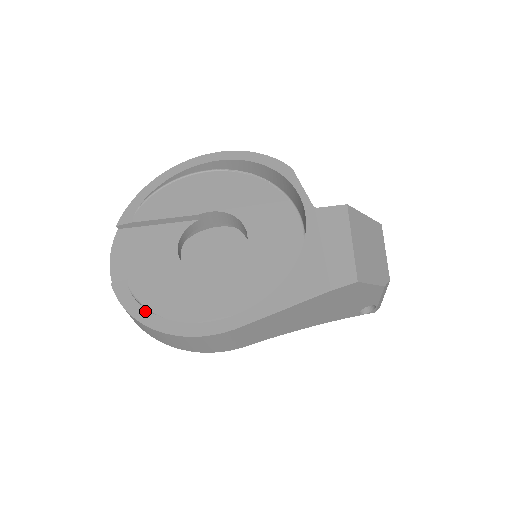
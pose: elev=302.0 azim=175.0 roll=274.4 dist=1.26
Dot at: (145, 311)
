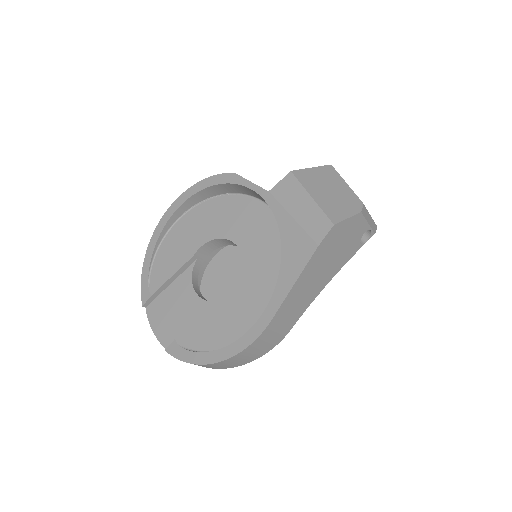
Dot at: (200, 354)
